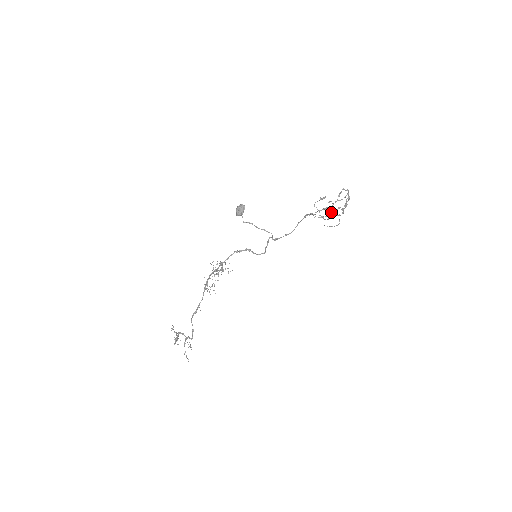
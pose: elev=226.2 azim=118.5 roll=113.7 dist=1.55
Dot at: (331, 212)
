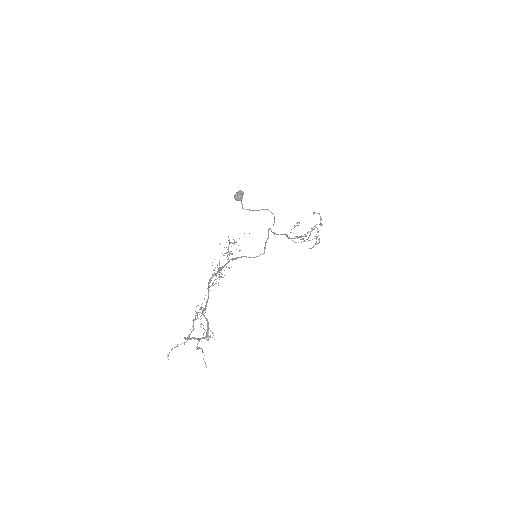
Dot at: (311, 228)
